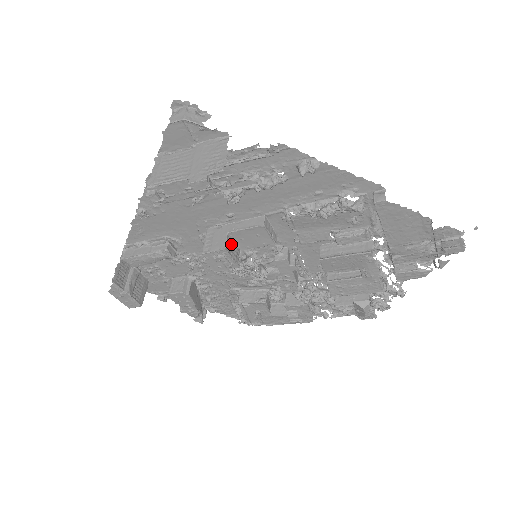
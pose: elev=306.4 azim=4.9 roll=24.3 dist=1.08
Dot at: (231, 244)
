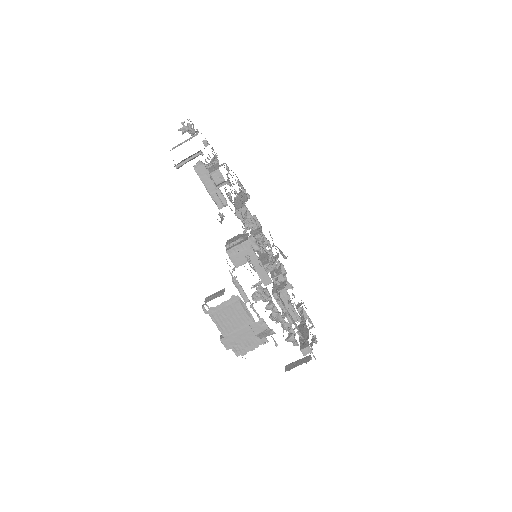
Dot at: occluded
